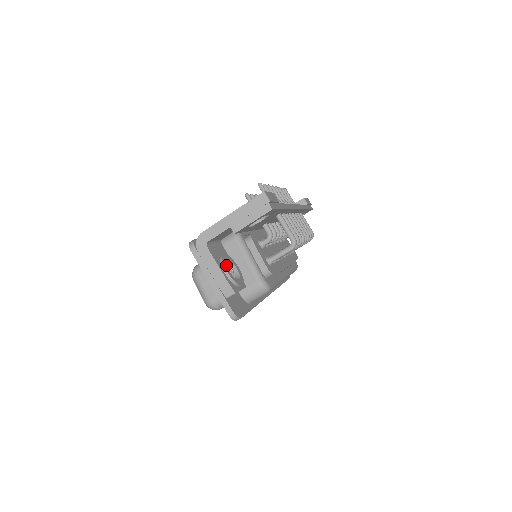
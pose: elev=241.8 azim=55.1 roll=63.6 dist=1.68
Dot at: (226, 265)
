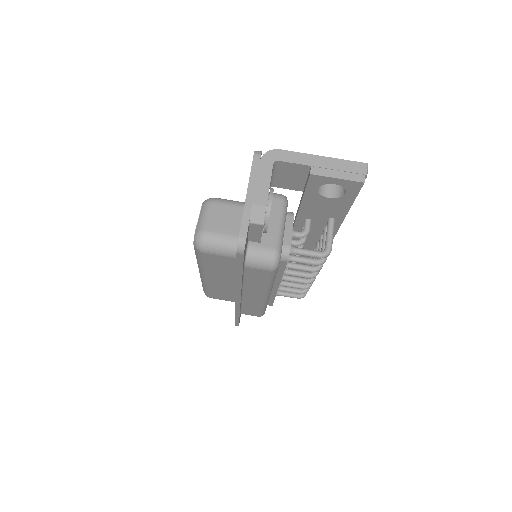
Dot at: occluded
